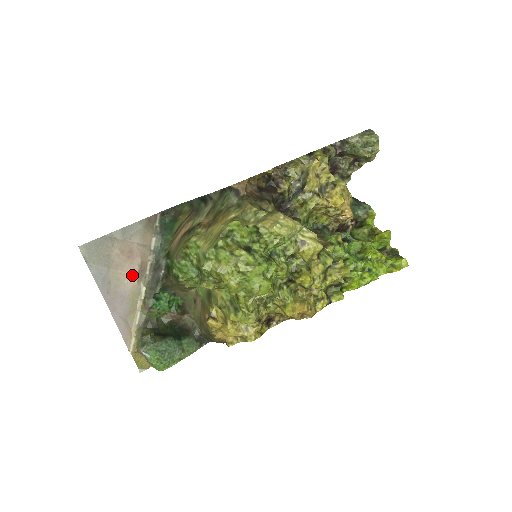
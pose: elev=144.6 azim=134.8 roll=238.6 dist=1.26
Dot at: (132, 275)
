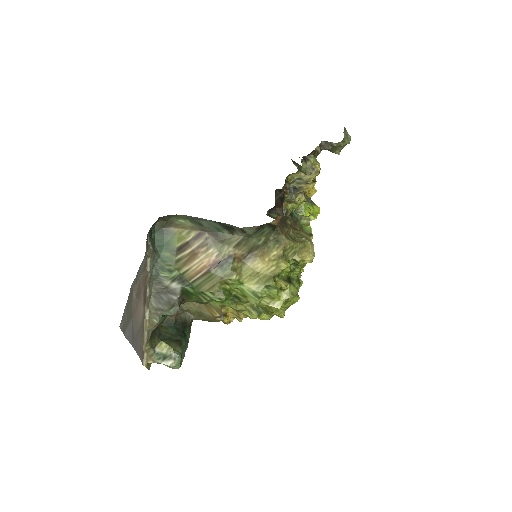
Dot at: (141, 308)
